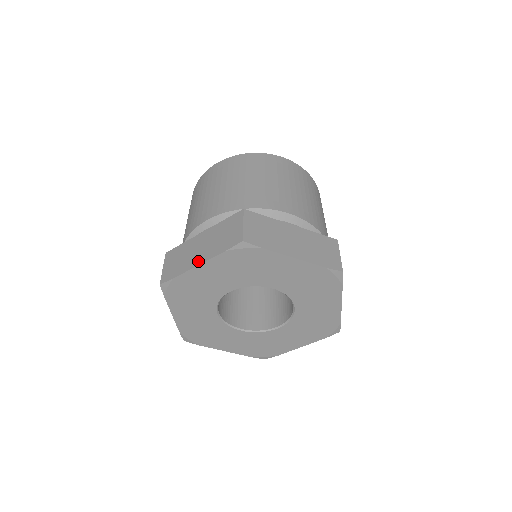
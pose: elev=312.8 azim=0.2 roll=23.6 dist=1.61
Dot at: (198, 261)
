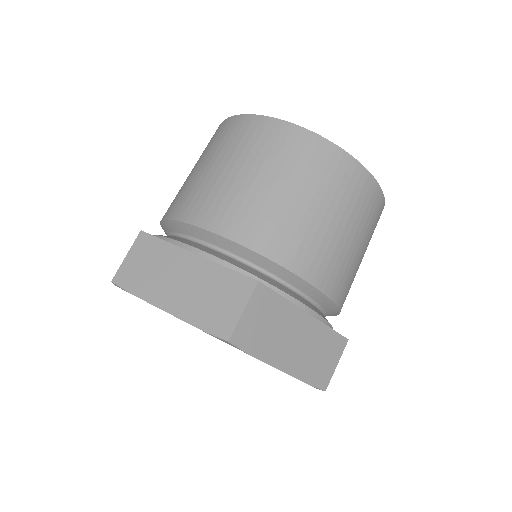
Dot at: occluded
